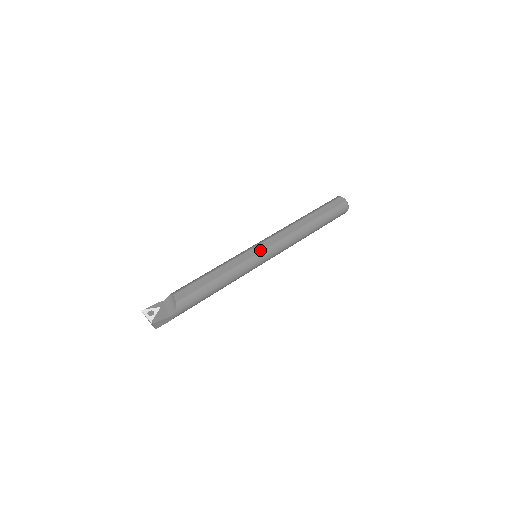
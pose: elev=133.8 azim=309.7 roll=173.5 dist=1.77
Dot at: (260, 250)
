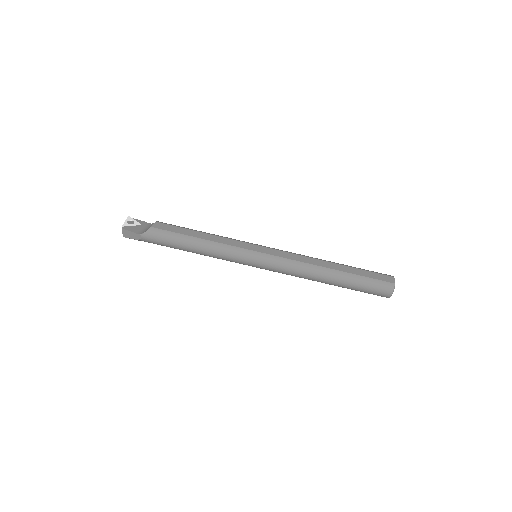
Dot at: (260, 251)
